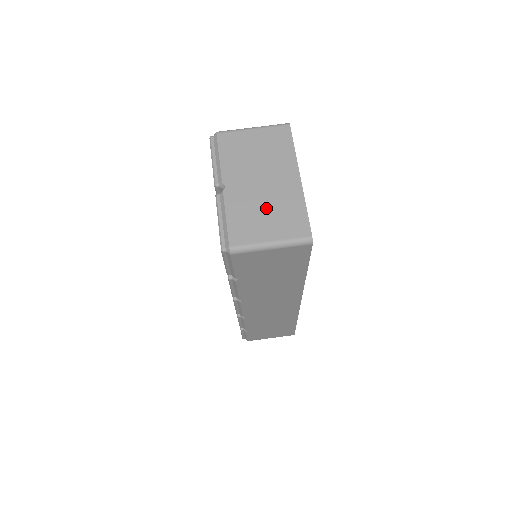
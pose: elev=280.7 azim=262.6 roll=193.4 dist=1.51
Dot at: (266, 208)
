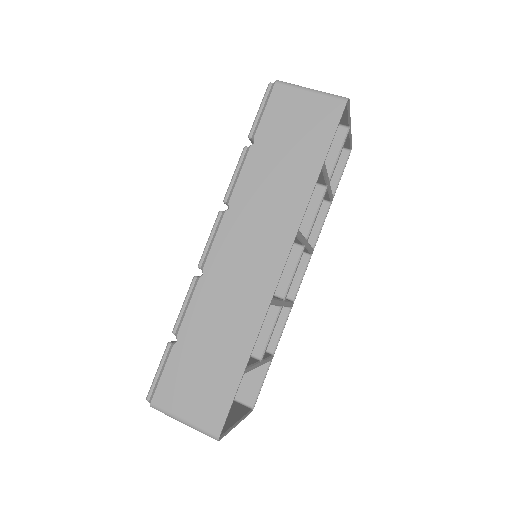
Dot at: occluded
